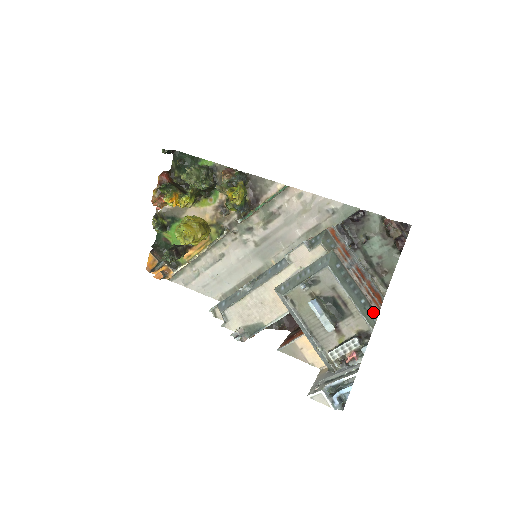
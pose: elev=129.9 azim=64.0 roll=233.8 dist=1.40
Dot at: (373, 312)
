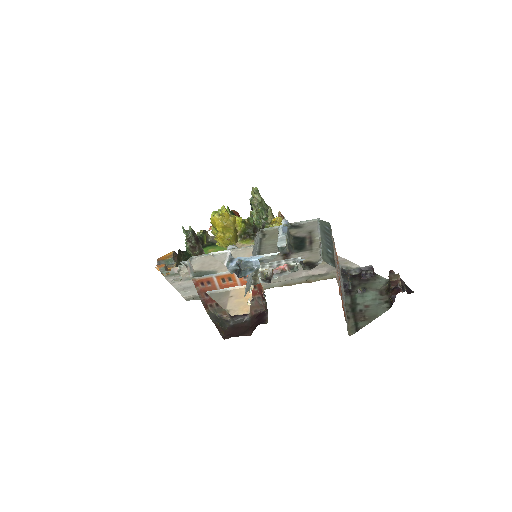
Dot at: (333, 262)
